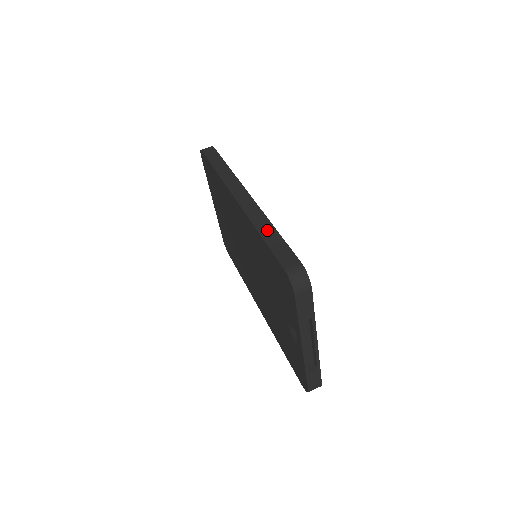
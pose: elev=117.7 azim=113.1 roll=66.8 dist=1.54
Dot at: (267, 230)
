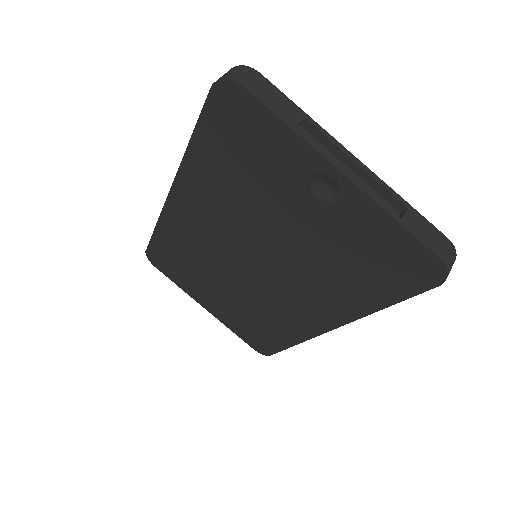
Dot at: occluded
